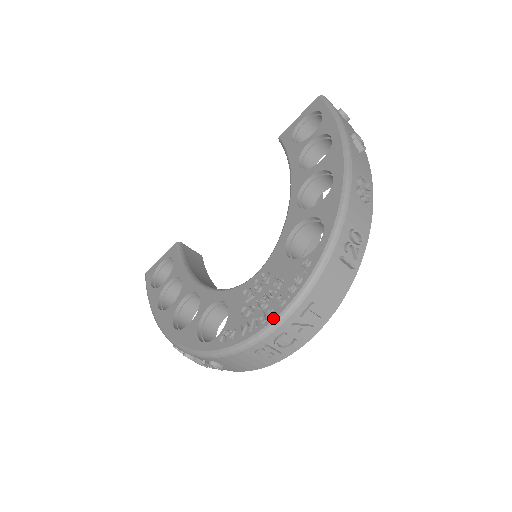
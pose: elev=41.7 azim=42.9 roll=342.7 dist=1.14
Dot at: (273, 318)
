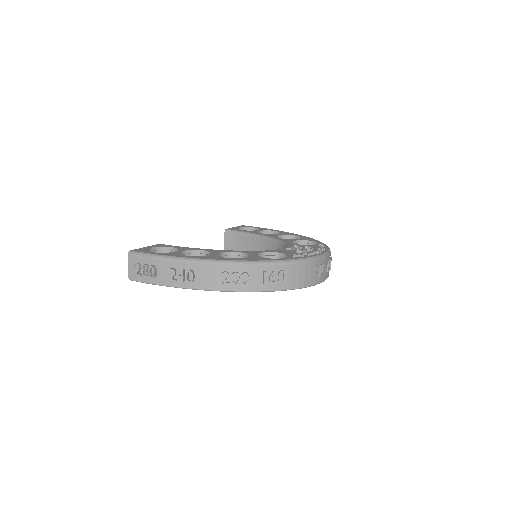
Dot at: (323, 252)
